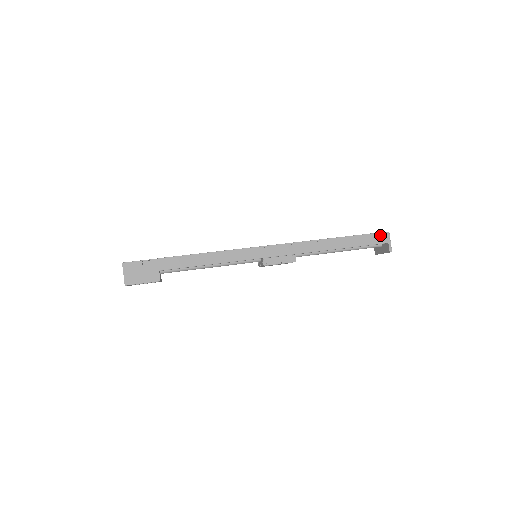
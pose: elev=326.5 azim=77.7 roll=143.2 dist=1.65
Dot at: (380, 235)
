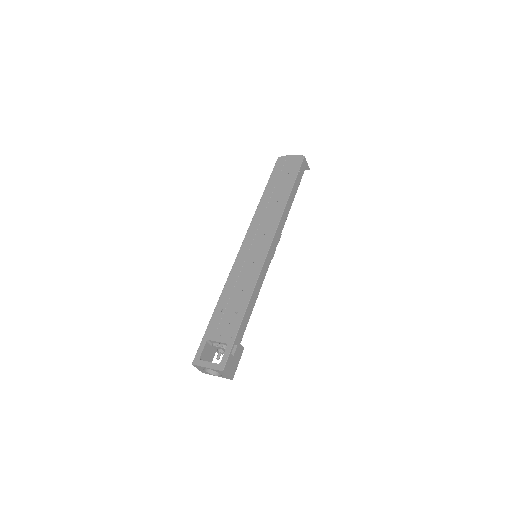
Dot at: (303, 164)
